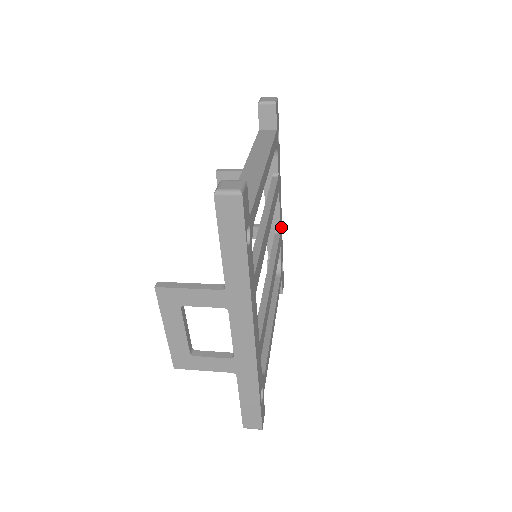
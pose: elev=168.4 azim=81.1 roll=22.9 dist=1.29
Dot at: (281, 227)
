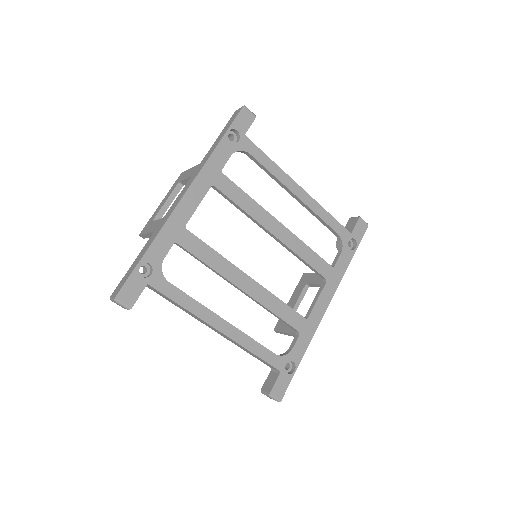
Dot at: (314, 325)
